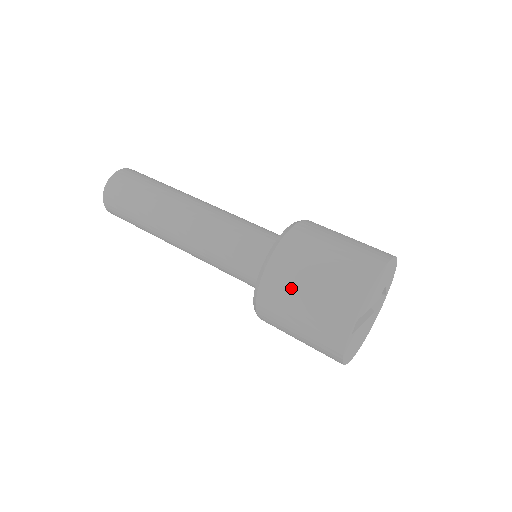
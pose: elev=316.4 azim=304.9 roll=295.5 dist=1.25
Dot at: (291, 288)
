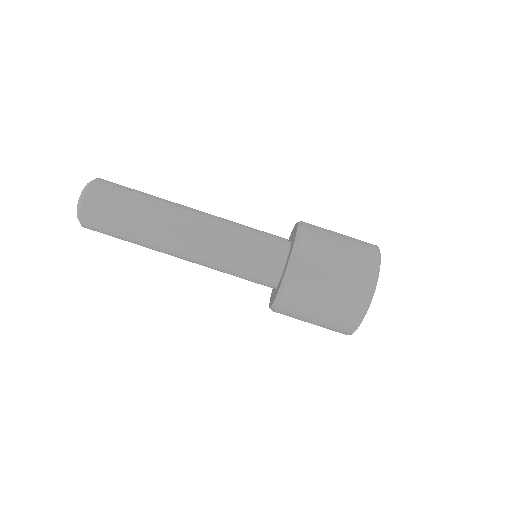
Dot at: occluded
